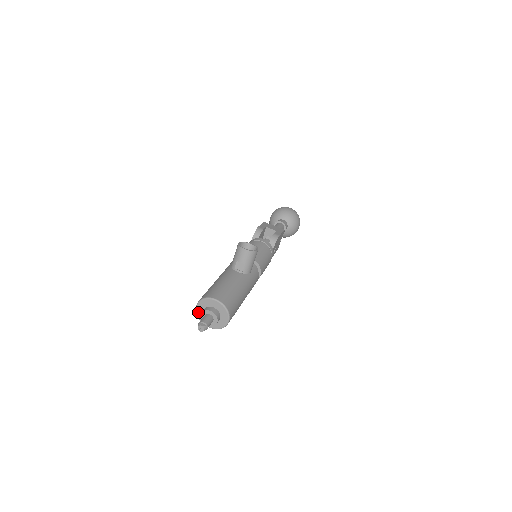
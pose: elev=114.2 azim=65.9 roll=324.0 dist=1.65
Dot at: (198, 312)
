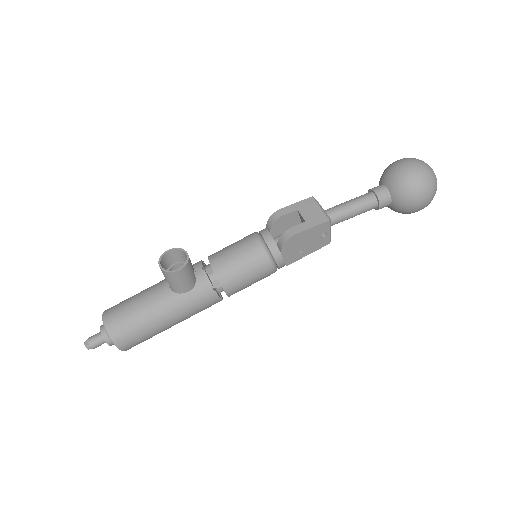
Dot at: occluded
